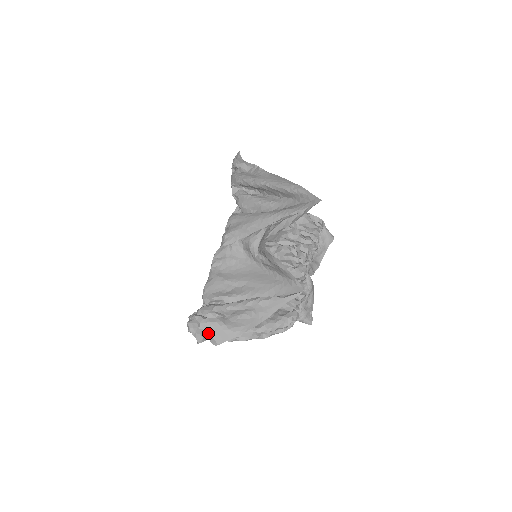
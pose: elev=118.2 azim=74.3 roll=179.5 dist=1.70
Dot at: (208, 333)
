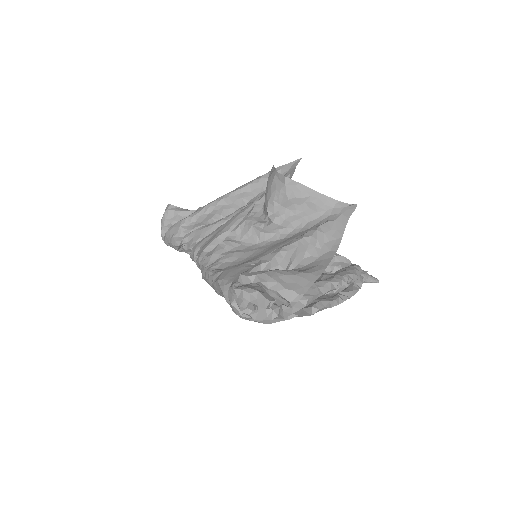
Dot at: (277, 284)
